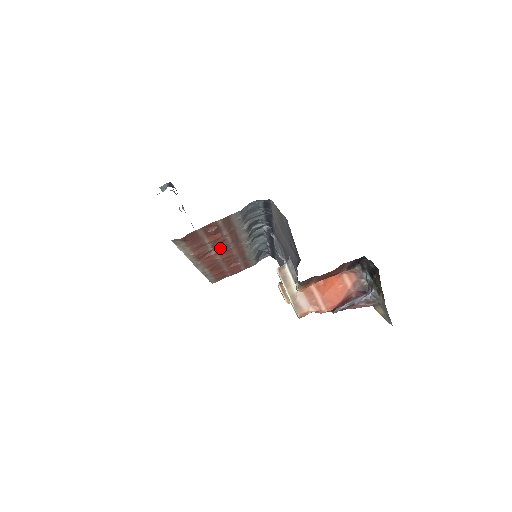
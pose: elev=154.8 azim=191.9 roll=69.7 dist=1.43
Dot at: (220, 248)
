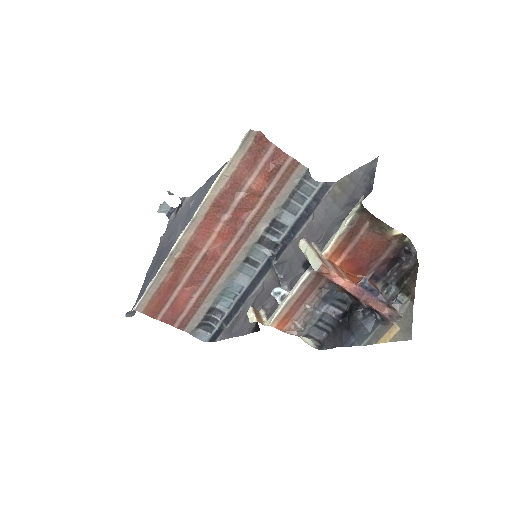
Dot at: (233, 220)
